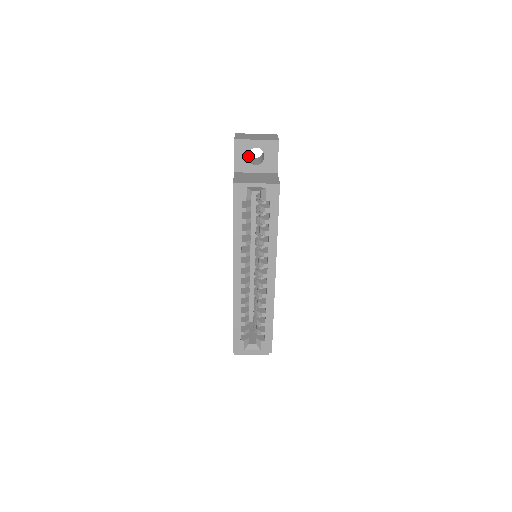
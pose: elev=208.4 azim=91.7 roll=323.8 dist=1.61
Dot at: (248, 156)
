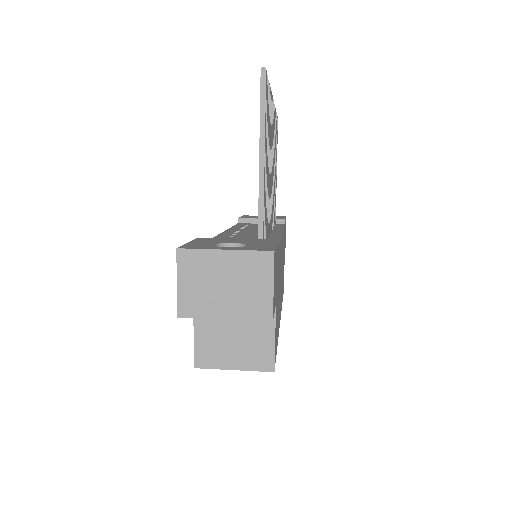
Dot at: occluded
